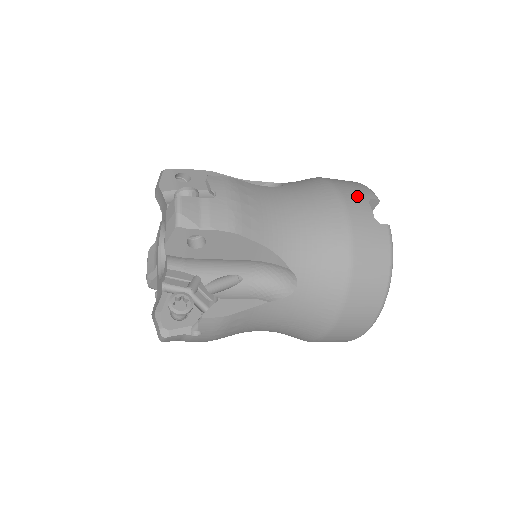
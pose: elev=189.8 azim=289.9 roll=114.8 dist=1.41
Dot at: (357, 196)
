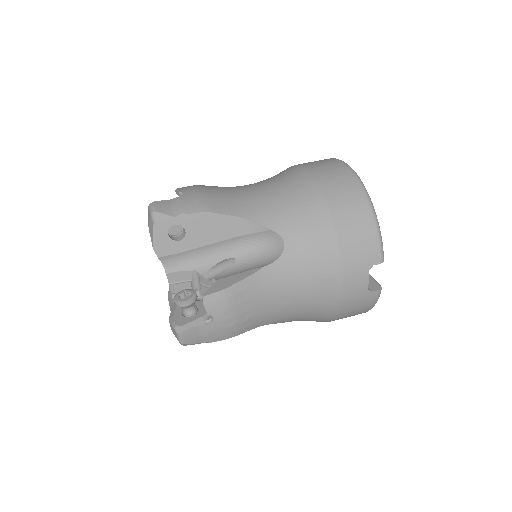
Dot at: (359, 267)
